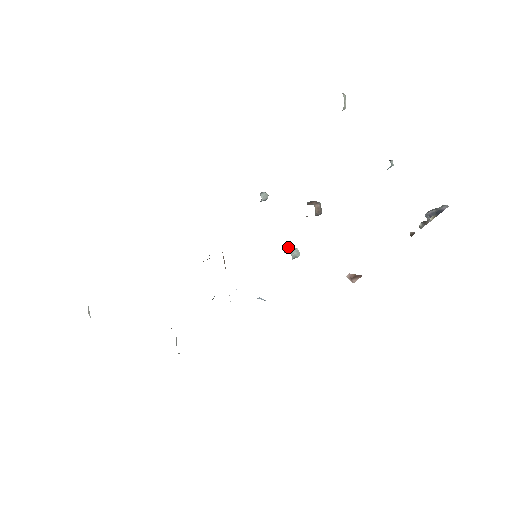
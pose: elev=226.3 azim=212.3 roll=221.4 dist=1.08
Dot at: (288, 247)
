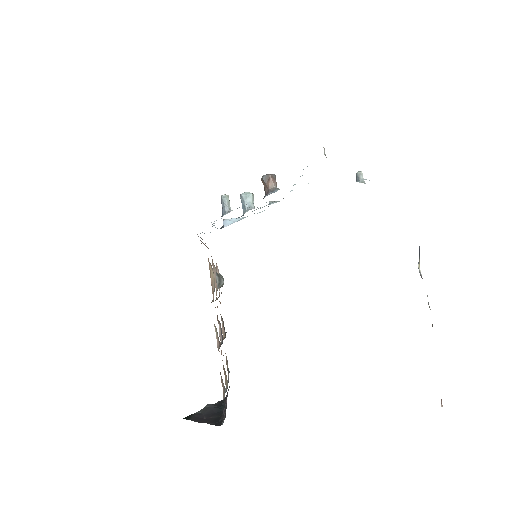
Dot at: (243, 196)
